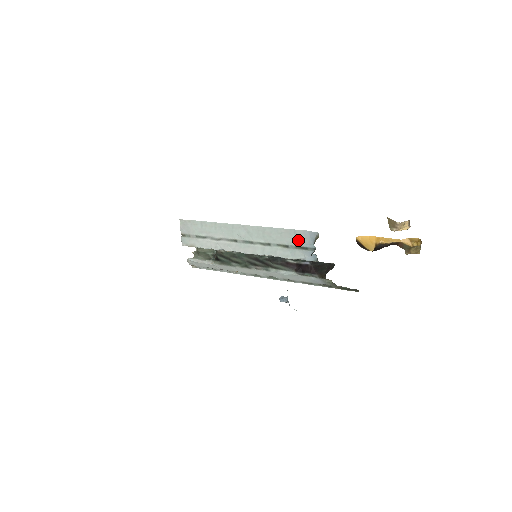
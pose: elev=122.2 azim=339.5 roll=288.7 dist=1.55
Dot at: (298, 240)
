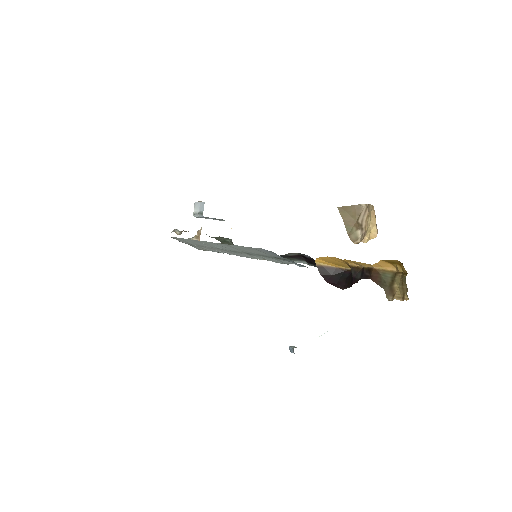
Dot at: (267, 254)
